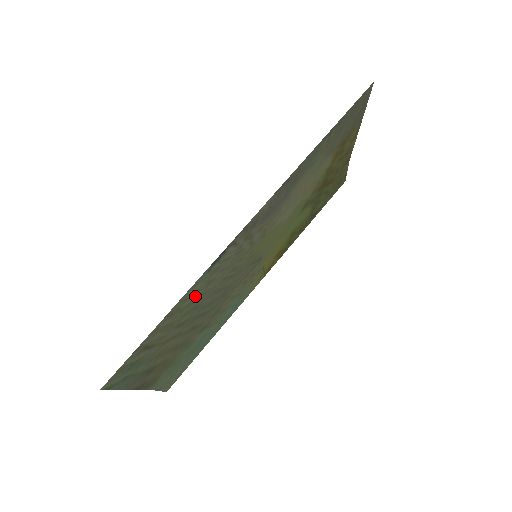
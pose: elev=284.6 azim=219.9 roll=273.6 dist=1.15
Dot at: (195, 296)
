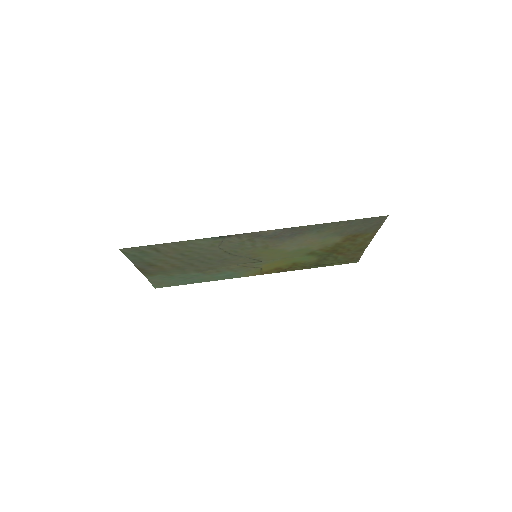
Dot at: (200, 246)
